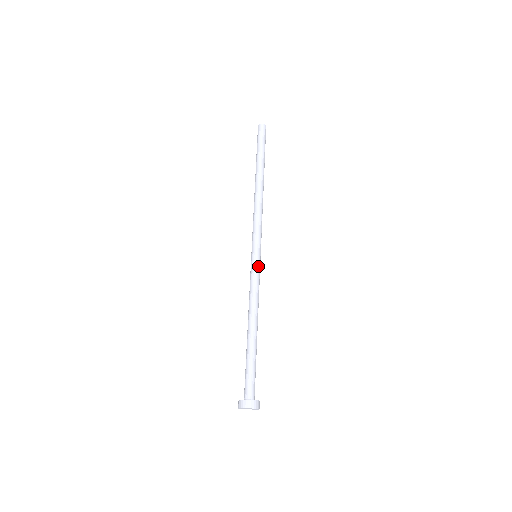
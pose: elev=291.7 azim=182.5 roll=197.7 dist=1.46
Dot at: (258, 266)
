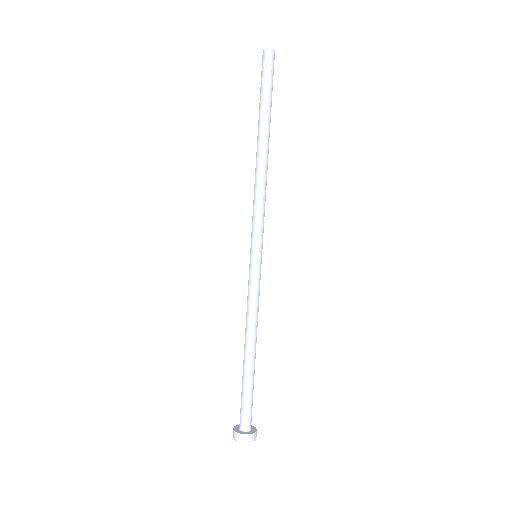
Dot at: (256, 272)
